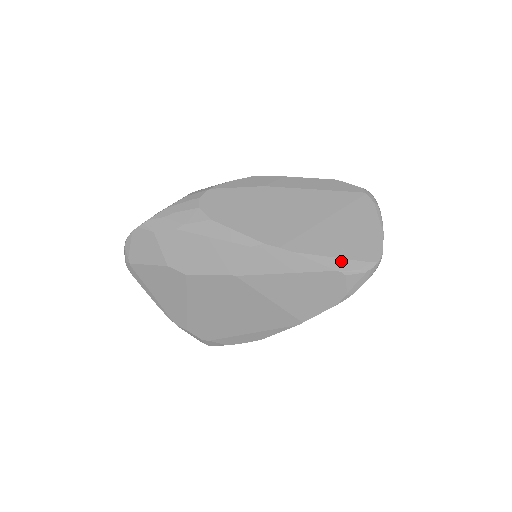
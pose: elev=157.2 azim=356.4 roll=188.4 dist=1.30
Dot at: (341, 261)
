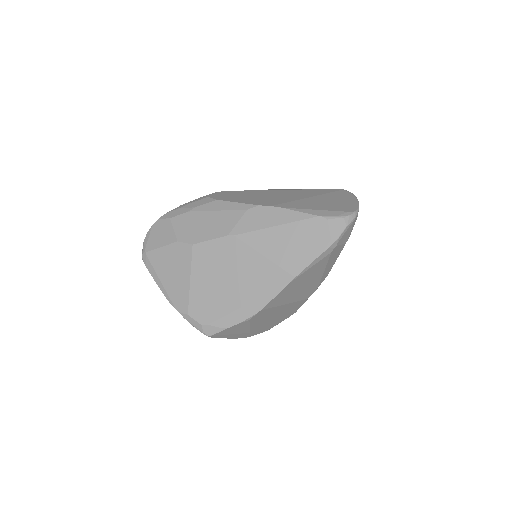
Dot at: (323, 211)
